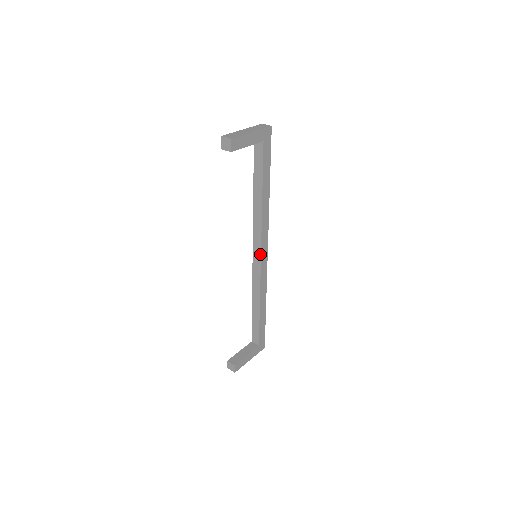
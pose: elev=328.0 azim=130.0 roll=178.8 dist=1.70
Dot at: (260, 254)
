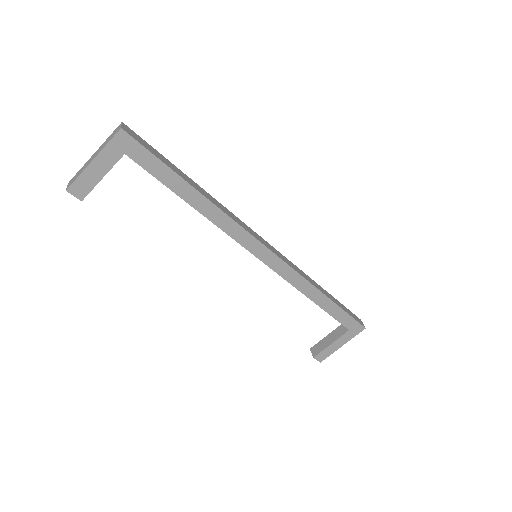
Dot at: (255, 256)
